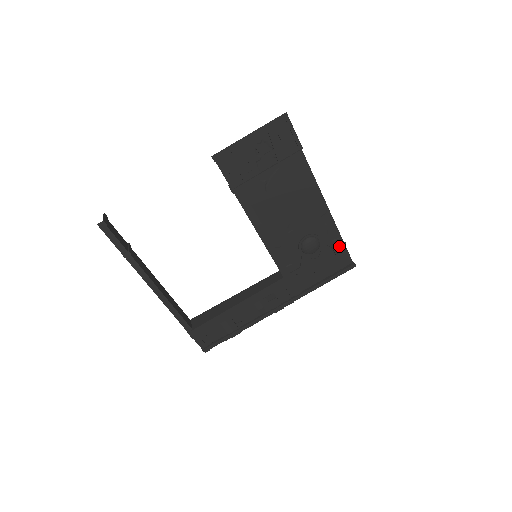
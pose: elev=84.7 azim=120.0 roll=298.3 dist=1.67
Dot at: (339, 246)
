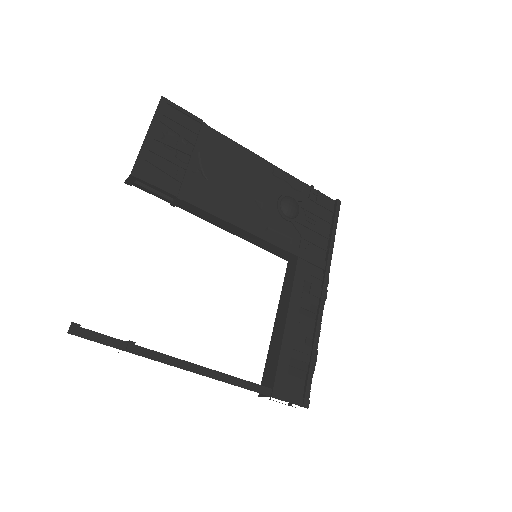
Dot at: (311, 192)
